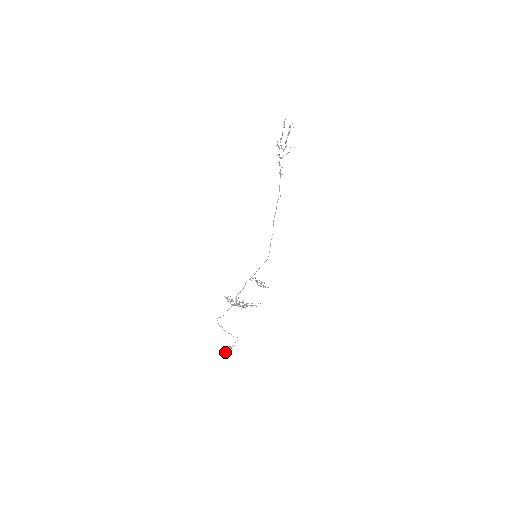
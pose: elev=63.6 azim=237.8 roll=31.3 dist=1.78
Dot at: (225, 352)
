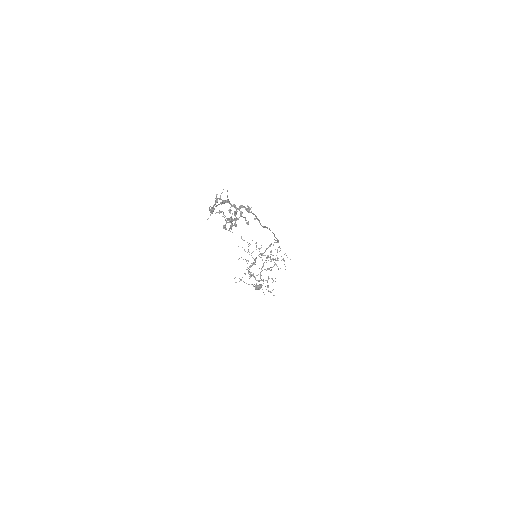
Dot at: (255, 289)
